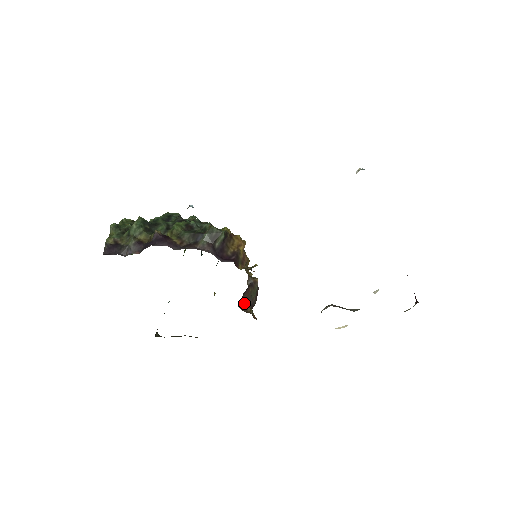
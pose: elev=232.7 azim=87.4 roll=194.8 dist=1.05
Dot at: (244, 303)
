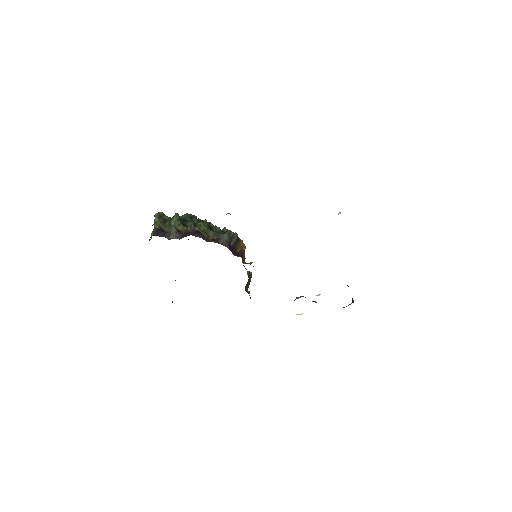
Dot at: (246, 287)
